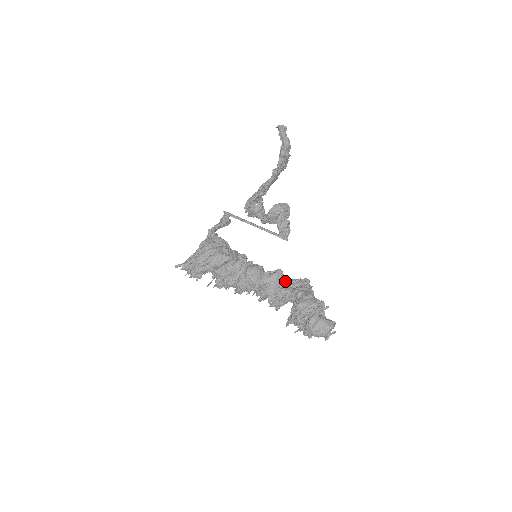
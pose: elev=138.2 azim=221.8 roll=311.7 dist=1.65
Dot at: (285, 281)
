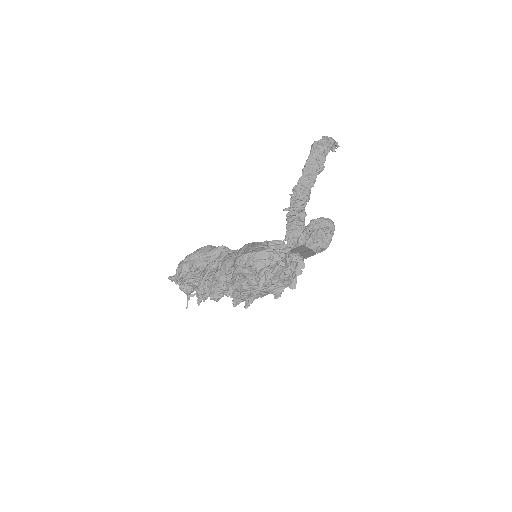
Dot at: occluded
